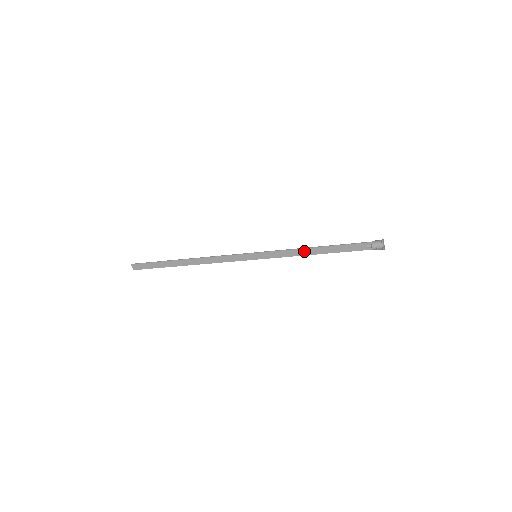
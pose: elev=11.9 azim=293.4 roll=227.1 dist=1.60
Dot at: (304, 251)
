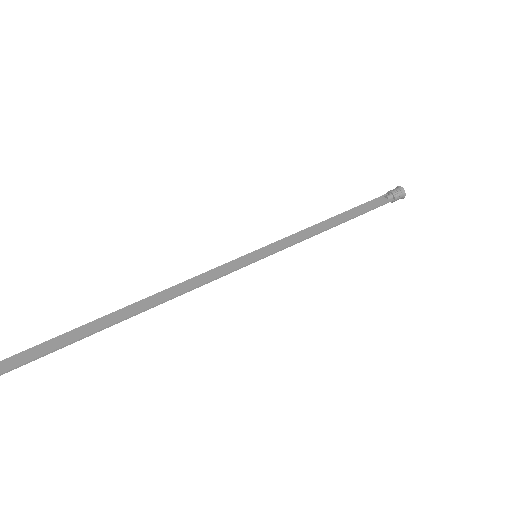
Dot at: (321, 229)
